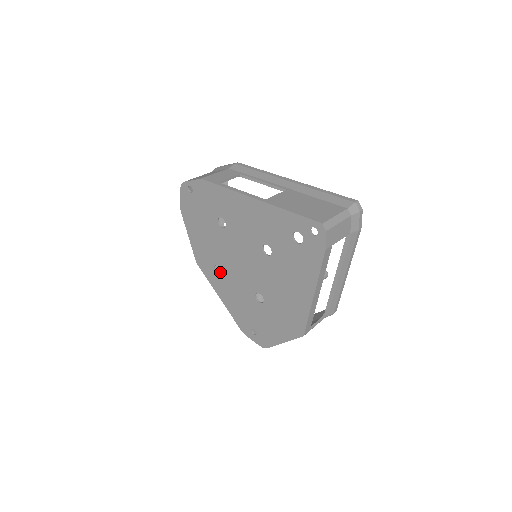
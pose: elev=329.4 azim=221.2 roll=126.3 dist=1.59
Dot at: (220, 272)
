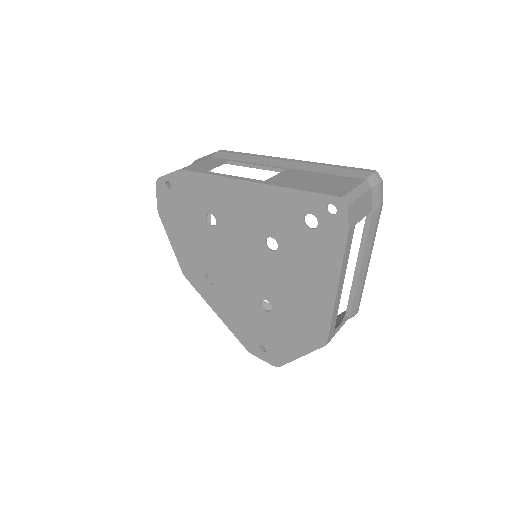
Dot at: (213, 283)
